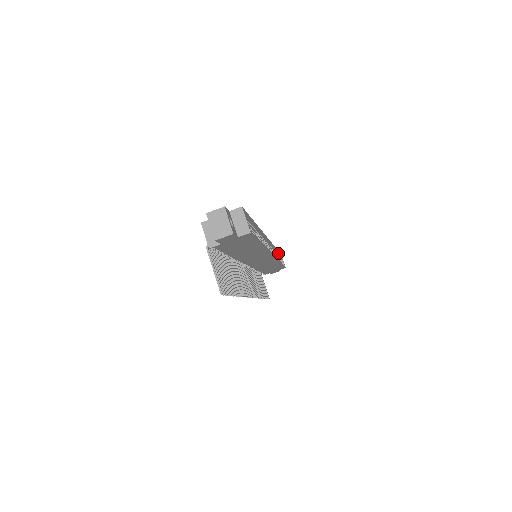
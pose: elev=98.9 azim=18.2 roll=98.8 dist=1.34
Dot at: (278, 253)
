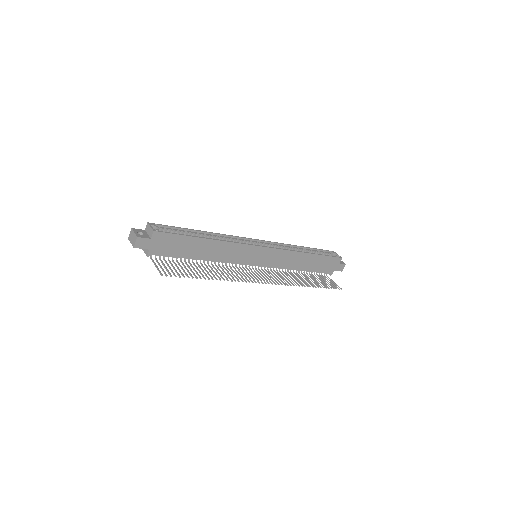
Dot at: (319, 250)
